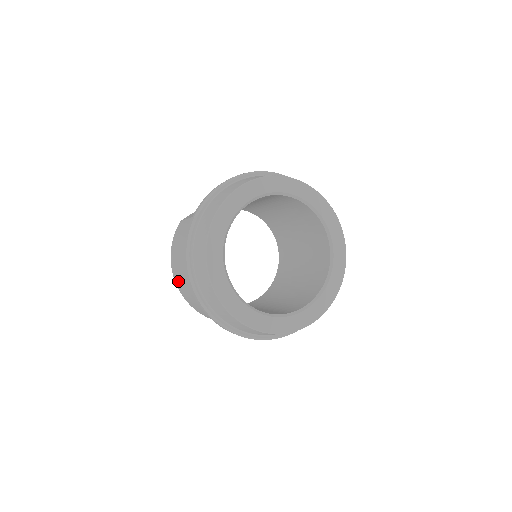
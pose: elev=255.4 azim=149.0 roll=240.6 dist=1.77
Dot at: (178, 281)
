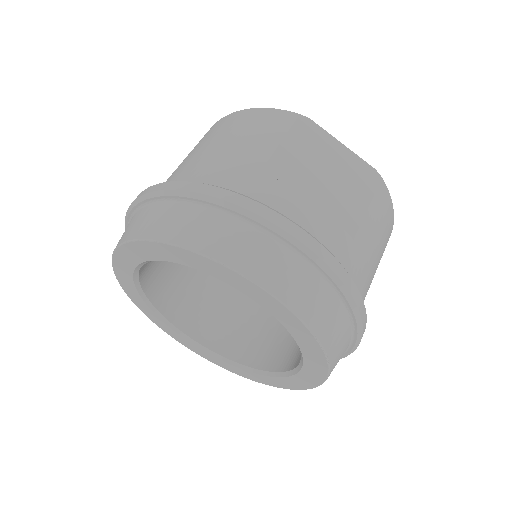
Dot at: (205, 135)
